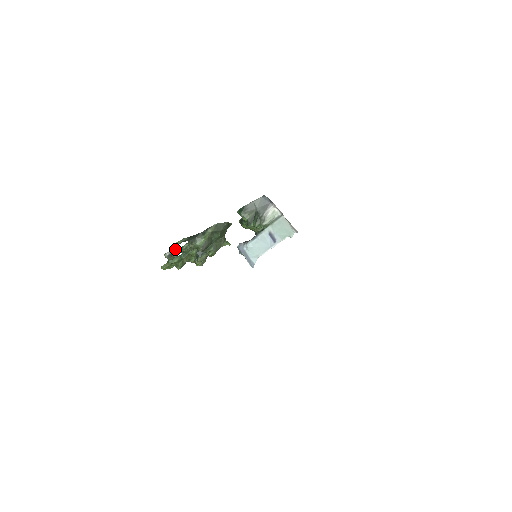
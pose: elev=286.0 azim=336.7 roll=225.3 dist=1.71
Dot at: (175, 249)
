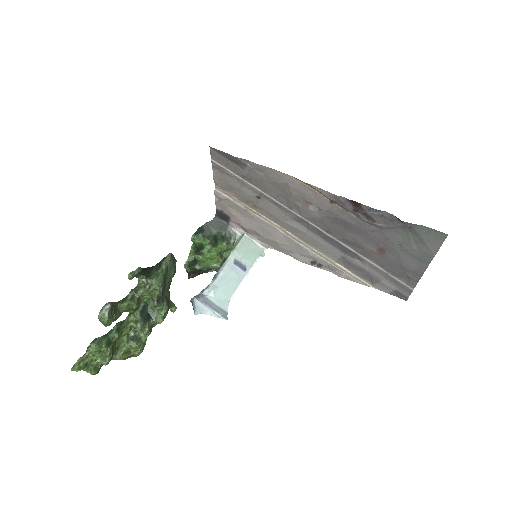
Dot at: occluded
